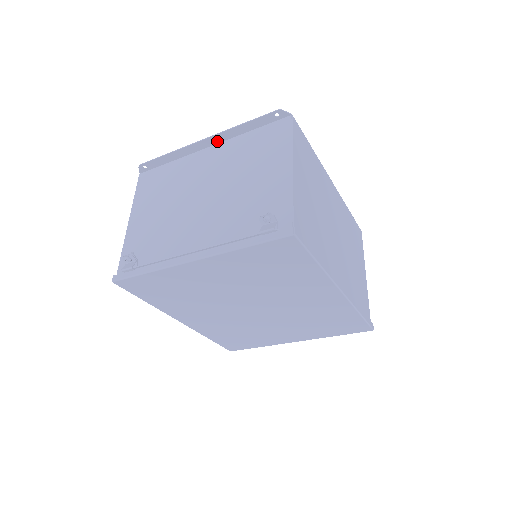
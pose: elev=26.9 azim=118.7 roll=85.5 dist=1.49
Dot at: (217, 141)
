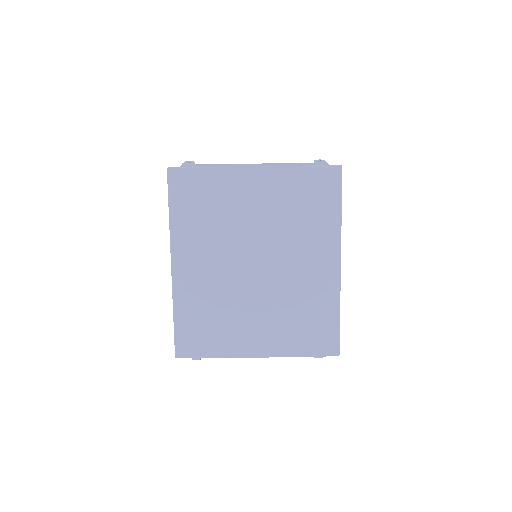
Dot at: occluded
